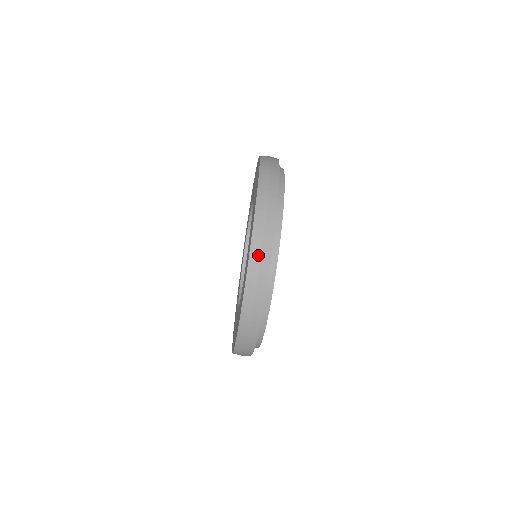
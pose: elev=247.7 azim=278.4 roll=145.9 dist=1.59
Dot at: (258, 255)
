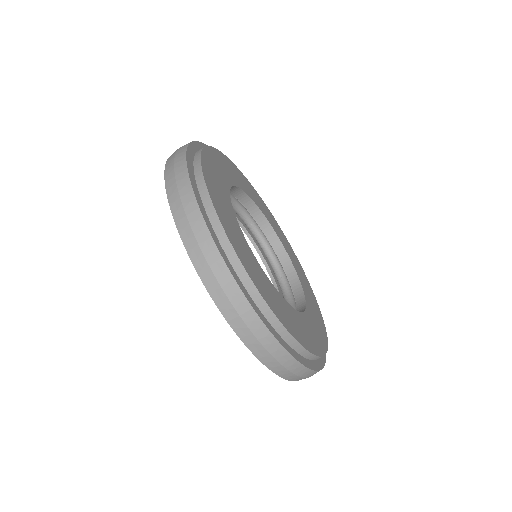
Dot at: (286, 371)
